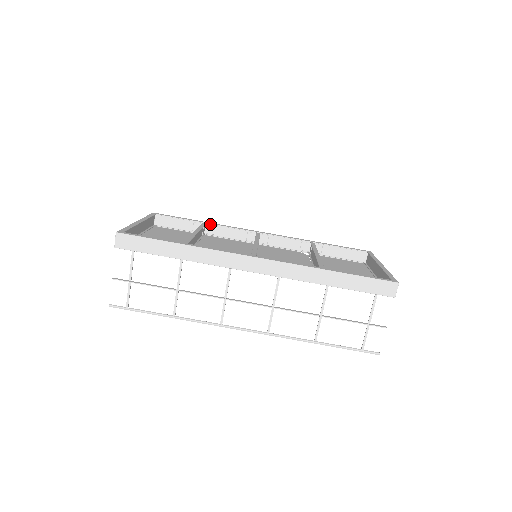
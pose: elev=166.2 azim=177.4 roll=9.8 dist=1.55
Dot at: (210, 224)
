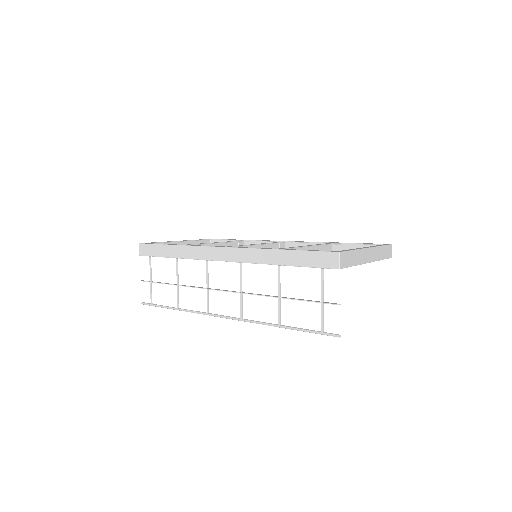
Dot at: (247, 241)
